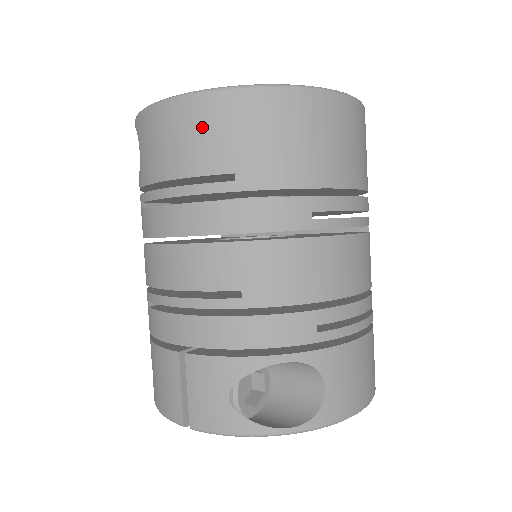
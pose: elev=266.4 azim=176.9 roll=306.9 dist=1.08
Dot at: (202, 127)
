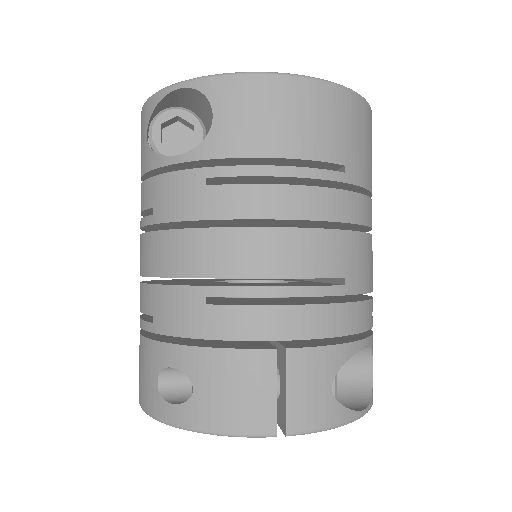
Dot at: (323, 114)
